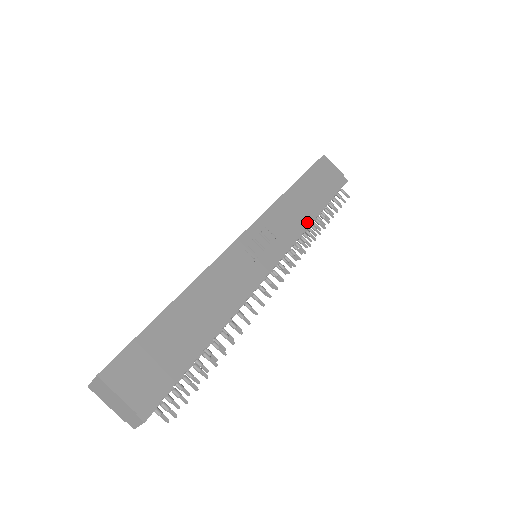
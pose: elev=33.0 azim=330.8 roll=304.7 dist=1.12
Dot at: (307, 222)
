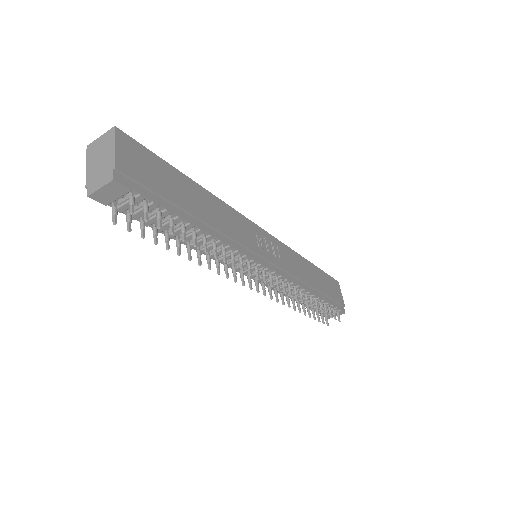
Dot at: (305, 286)
